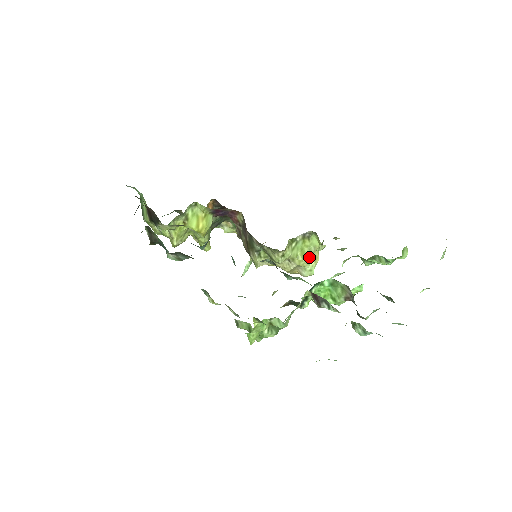
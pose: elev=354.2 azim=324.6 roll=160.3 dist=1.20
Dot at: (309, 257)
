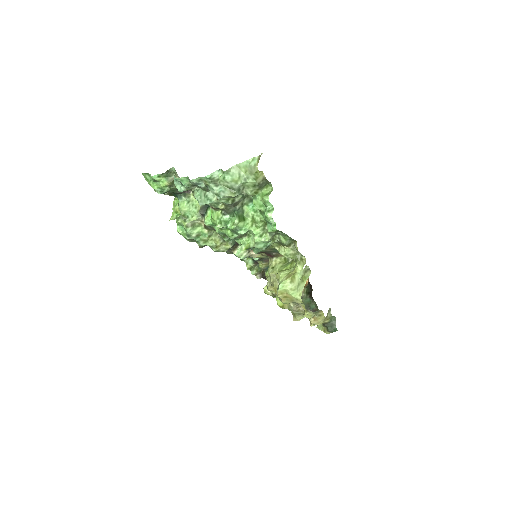
Dot at: (285, 273)
